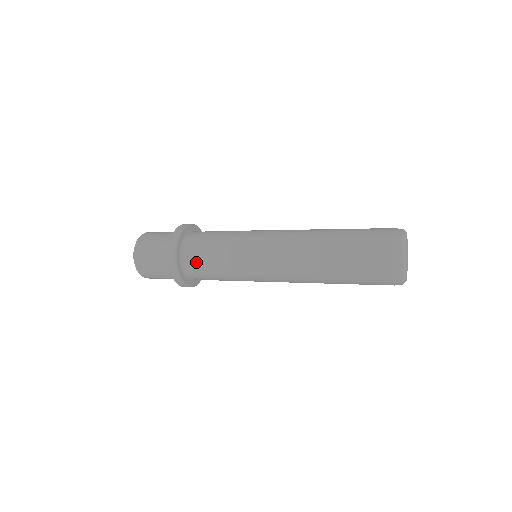
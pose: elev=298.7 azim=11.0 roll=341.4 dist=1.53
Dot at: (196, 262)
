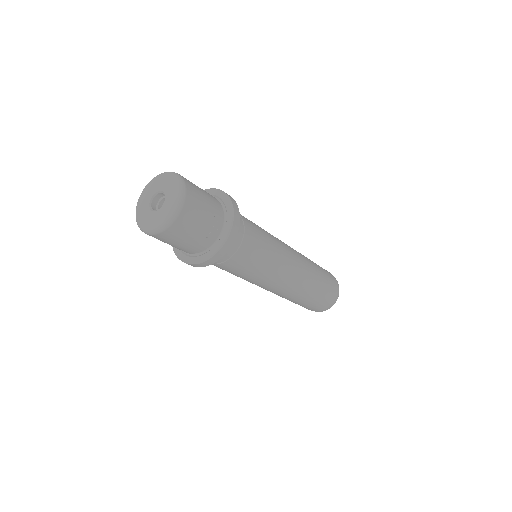
Dot at: (244, 223)
